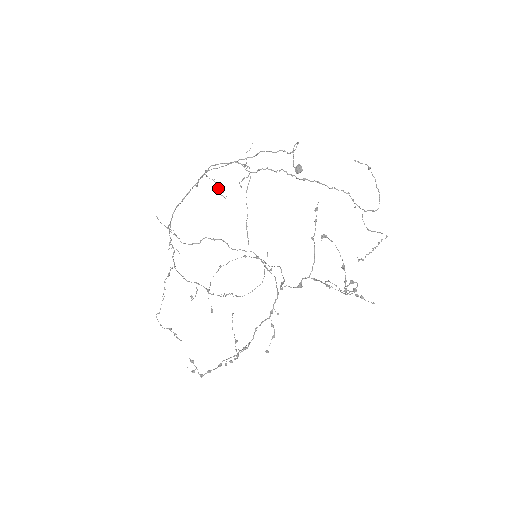
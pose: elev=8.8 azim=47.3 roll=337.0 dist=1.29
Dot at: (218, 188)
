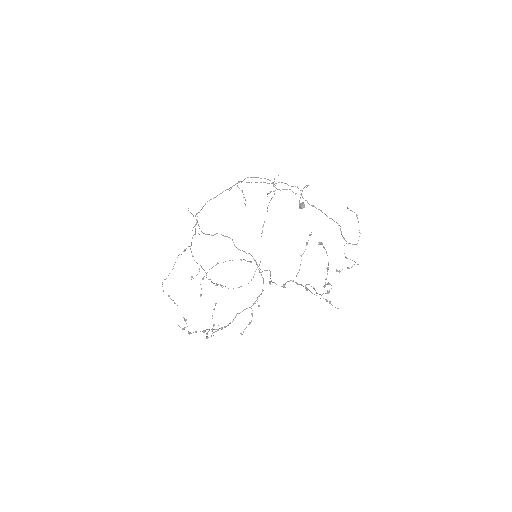
Dot at: (243, 197)
